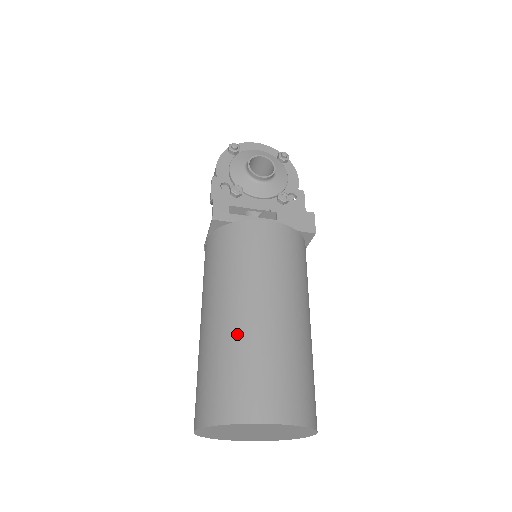
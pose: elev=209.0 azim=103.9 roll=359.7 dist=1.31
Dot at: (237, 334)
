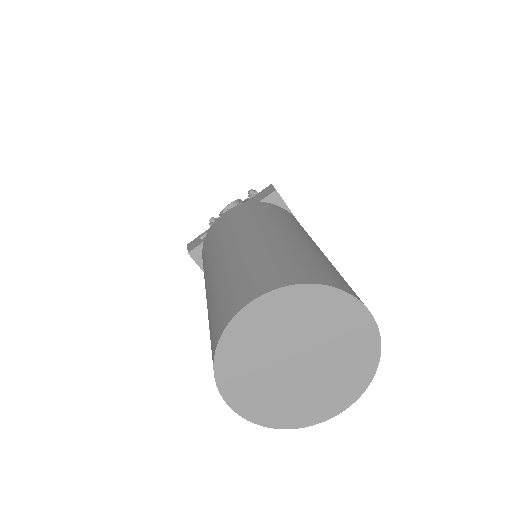
Dot at: (213, 285)
